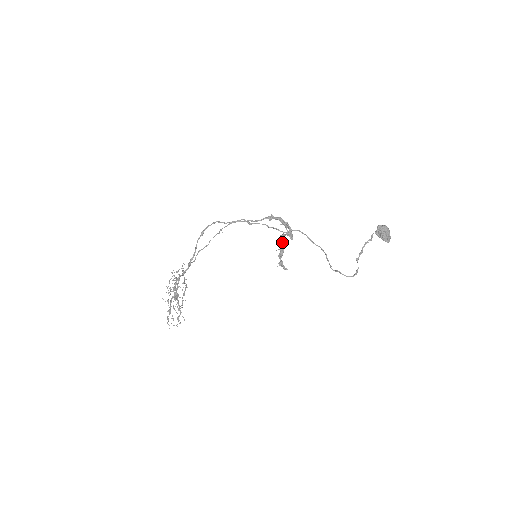
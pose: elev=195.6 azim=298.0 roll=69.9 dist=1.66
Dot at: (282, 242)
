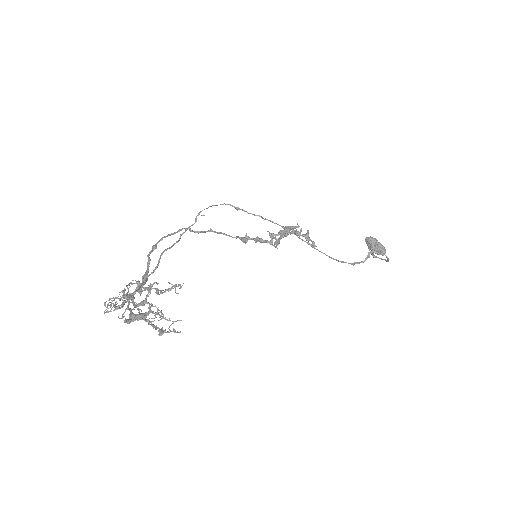
Dot at: (287, 231)
